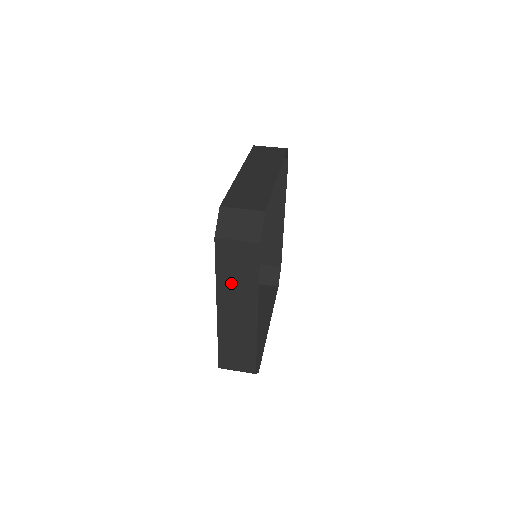
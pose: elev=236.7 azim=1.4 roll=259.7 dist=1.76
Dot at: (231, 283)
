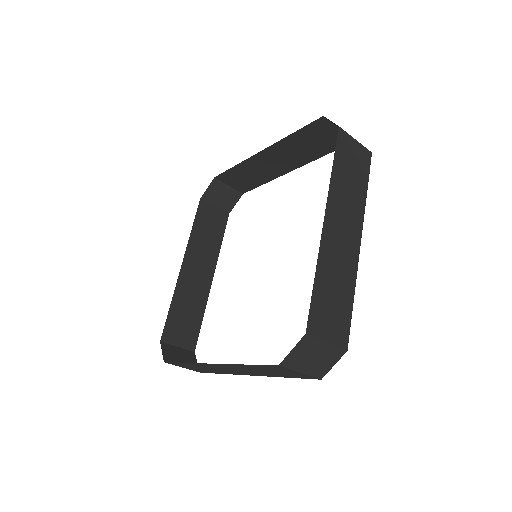
Dot at: (252, 369)
